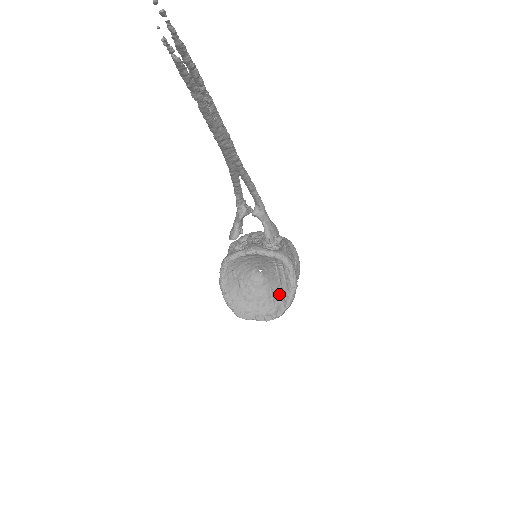
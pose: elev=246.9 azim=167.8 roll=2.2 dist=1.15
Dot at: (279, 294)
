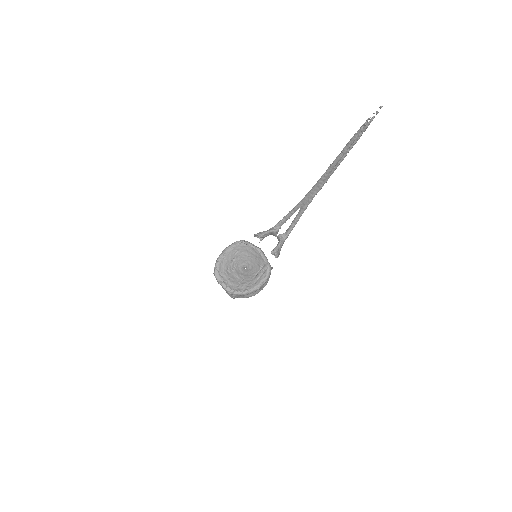
Dot at: (246, 284)
